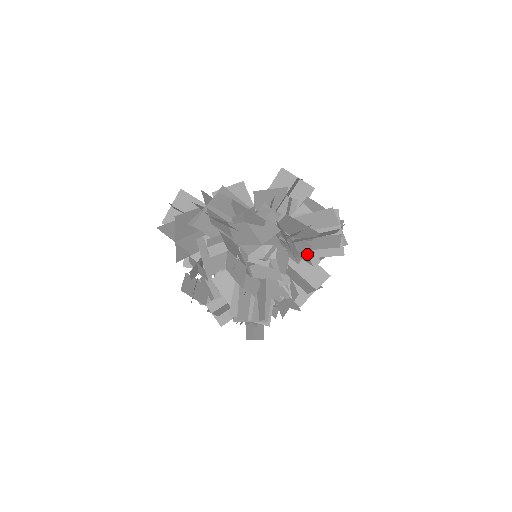
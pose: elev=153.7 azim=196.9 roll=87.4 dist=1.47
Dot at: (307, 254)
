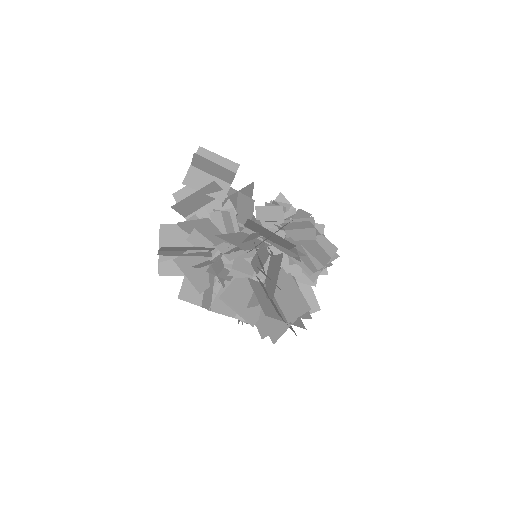
Dot at: occluded
